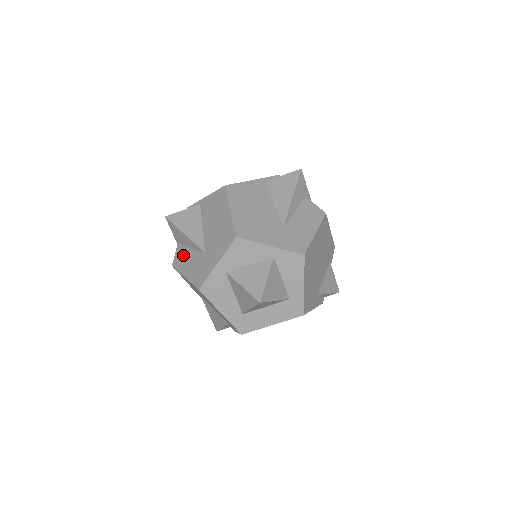
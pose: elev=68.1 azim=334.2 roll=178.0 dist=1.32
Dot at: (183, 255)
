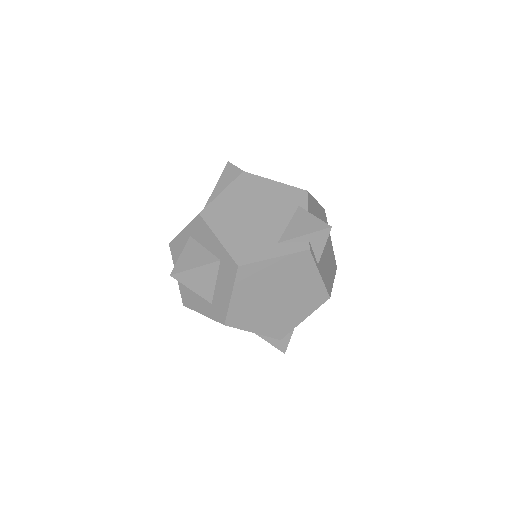
Dot at: occluded
